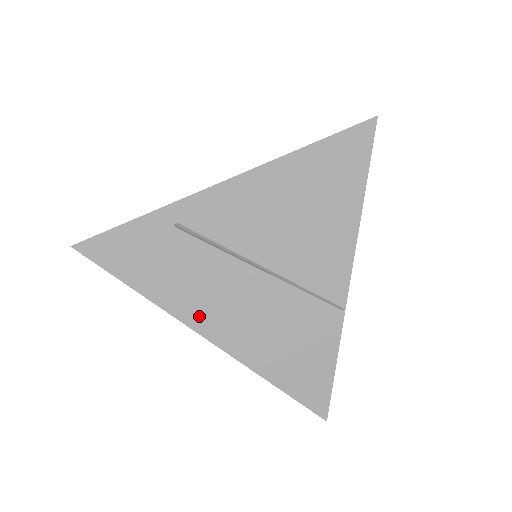
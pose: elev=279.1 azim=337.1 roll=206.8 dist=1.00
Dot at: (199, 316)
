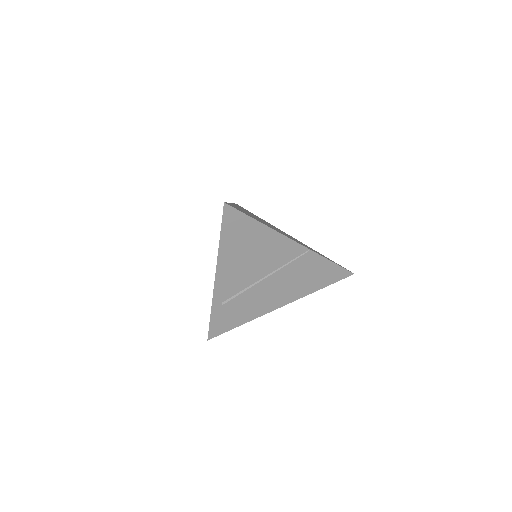
Dot at: (268, 307)
